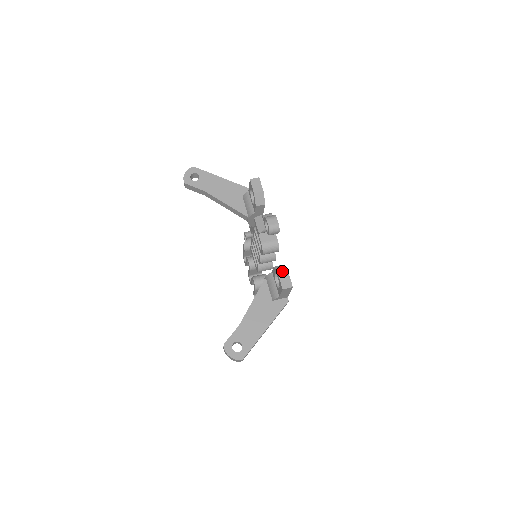
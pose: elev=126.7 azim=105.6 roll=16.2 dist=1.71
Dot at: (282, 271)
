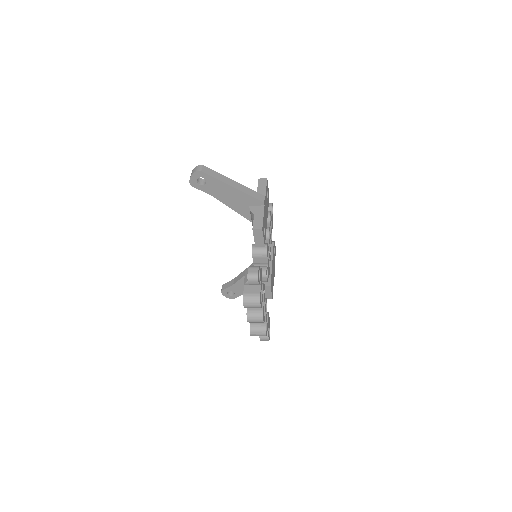
Dot at: occluded
